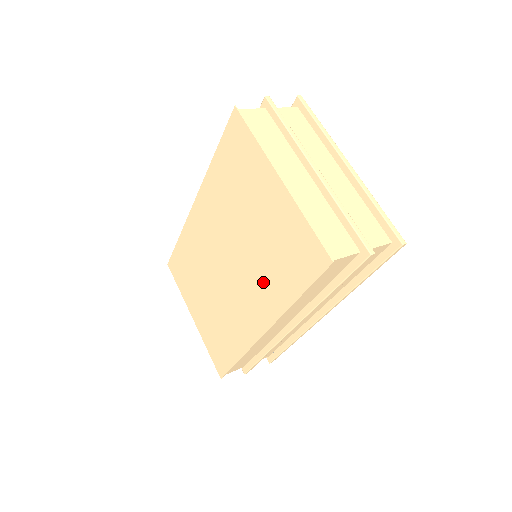
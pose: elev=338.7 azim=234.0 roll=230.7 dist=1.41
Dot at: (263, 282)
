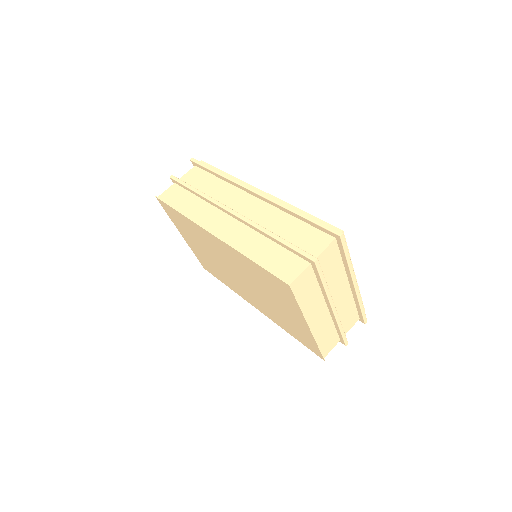
Dot at: (268, 310)
